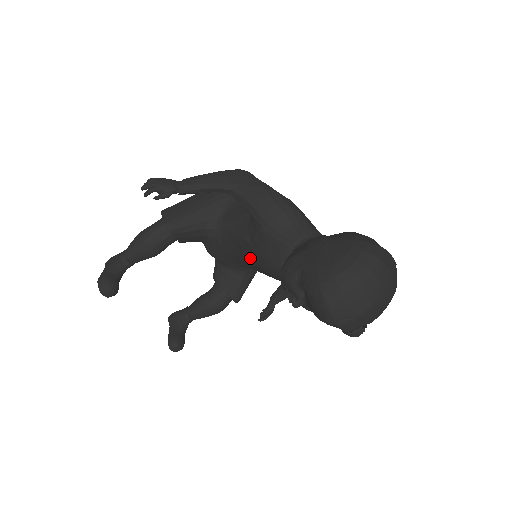
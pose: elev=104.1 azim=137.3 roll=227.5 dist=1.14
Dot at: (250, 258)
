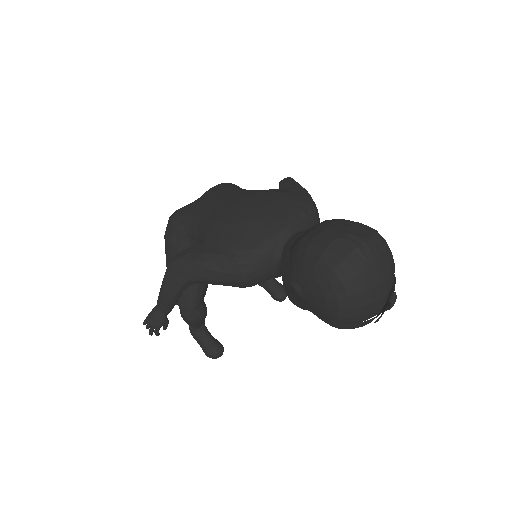
Dot at: occluded
